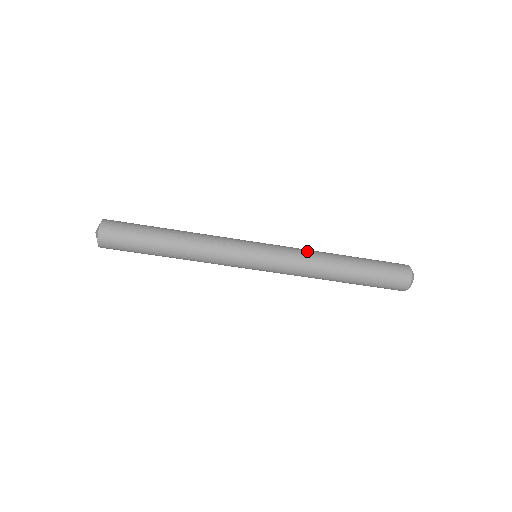
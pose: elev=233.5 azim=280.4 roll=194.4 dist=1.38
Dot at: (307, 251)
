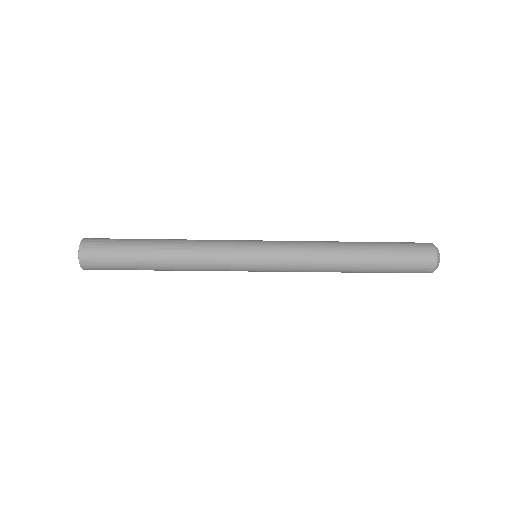
Dot at: (313, 244)
